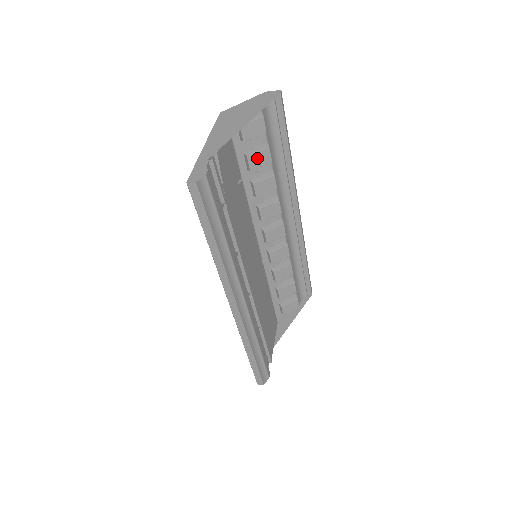
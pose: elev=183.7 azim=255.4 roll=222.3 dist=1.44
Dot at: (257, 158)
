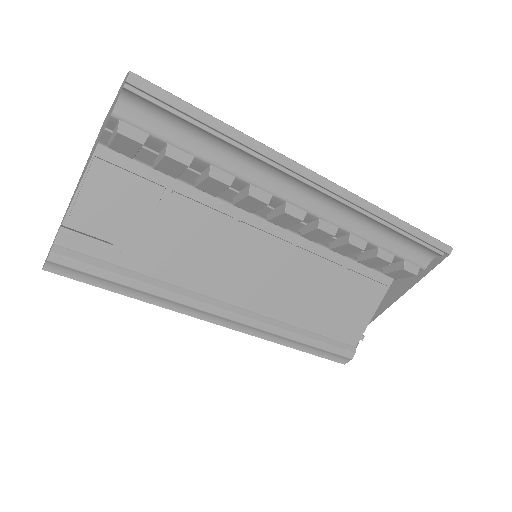
Dot at: (167, 167)
